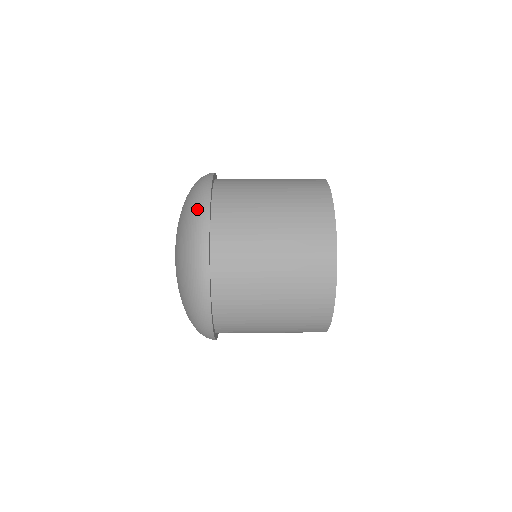
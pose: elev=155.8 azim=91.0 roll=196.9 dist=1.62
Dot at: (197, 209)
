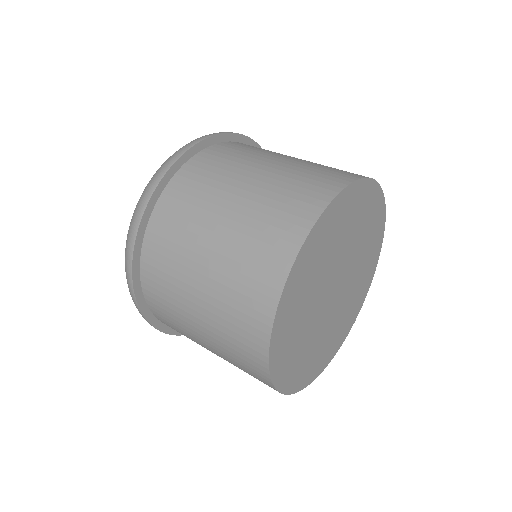
Dot at: occluded
